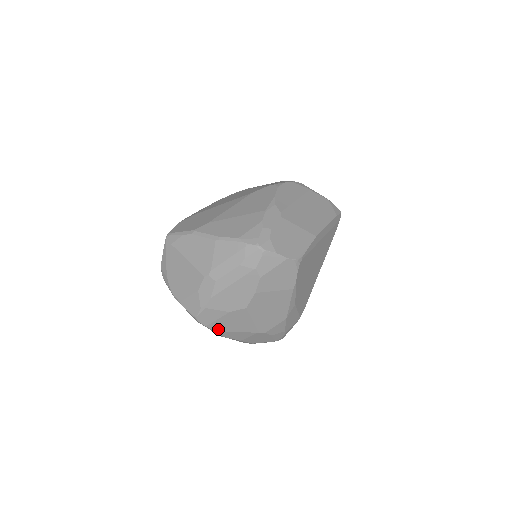
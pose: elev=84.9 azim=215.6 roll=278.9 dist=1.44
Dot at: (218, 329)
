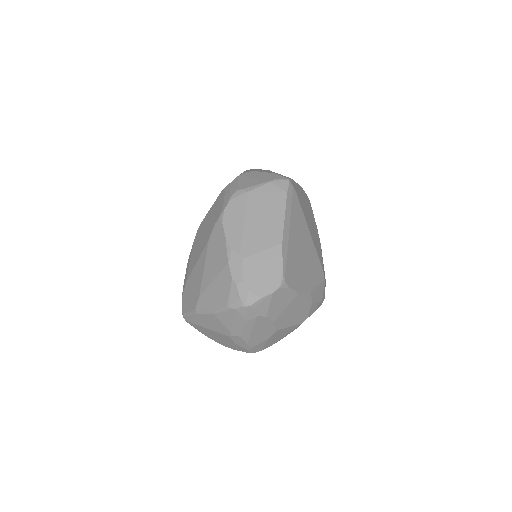
Dot at: (272, 344)
